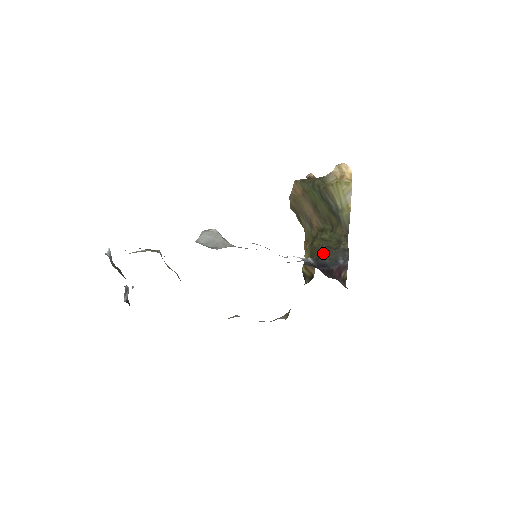
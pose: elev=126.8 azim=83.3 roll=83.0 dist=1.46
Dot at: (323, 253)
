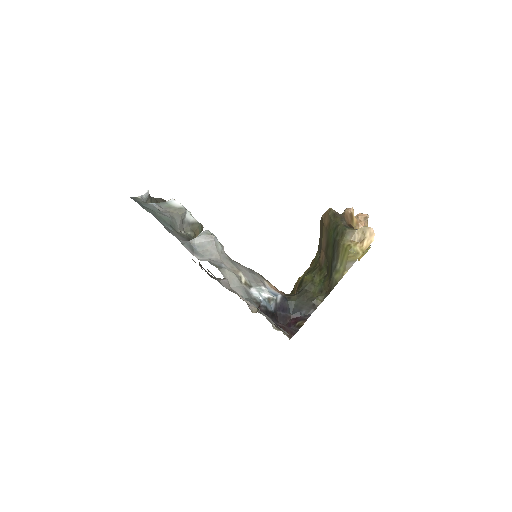
Dot at: (298, 295)
